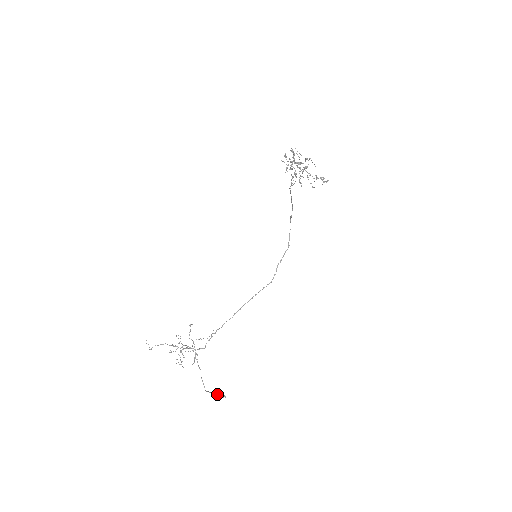
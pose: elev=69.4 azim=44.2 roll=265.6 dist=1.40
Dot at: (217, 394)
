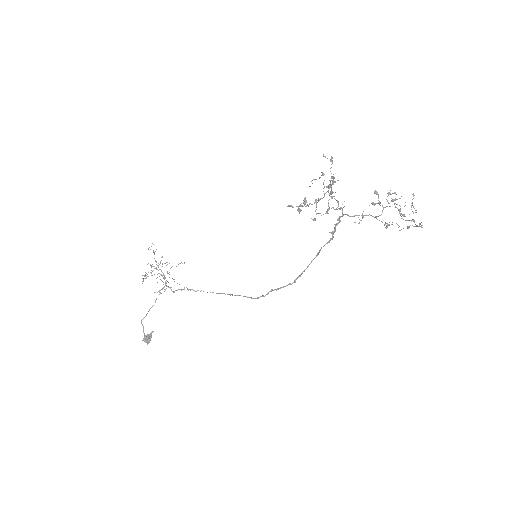
Dot at: occluded
